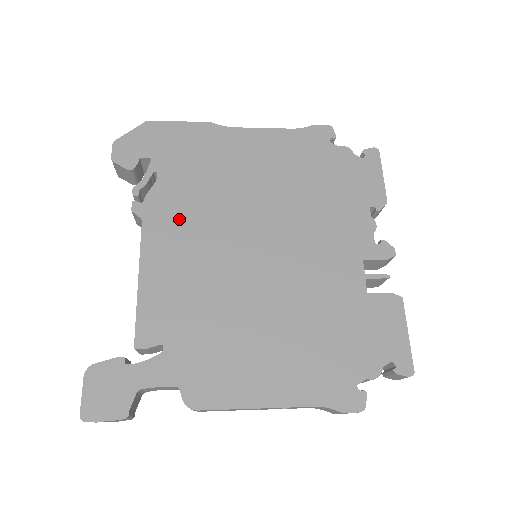
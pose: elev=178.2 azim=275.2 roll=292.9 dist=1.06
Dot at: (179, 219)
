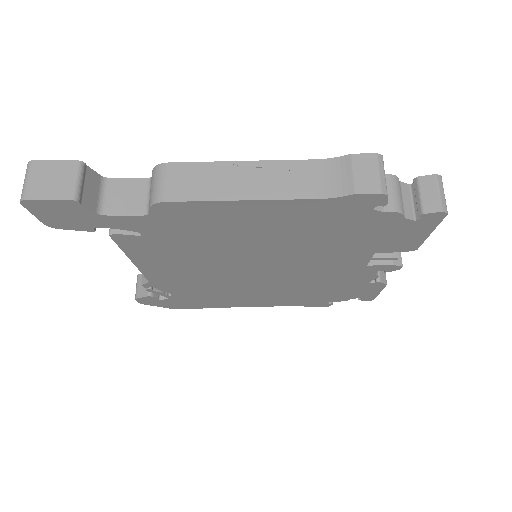
Dot at: occluded
